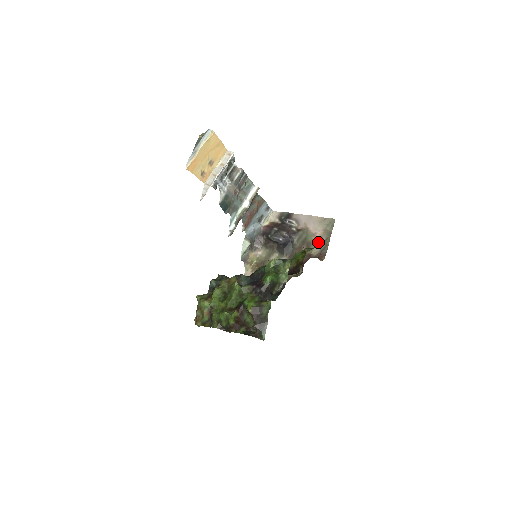
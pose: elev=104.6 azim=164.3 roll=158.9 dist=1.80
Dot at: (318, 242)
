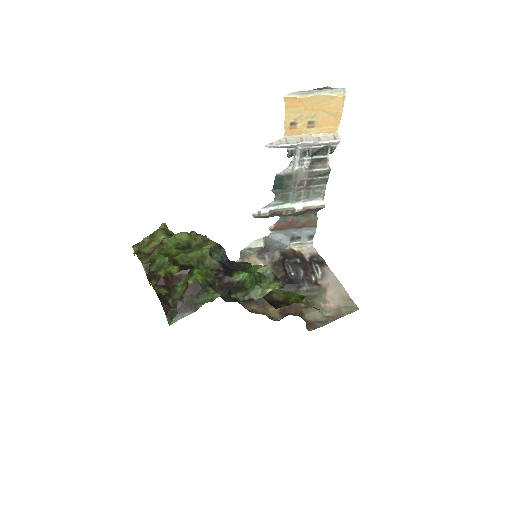
Dot at: (322, 311)
